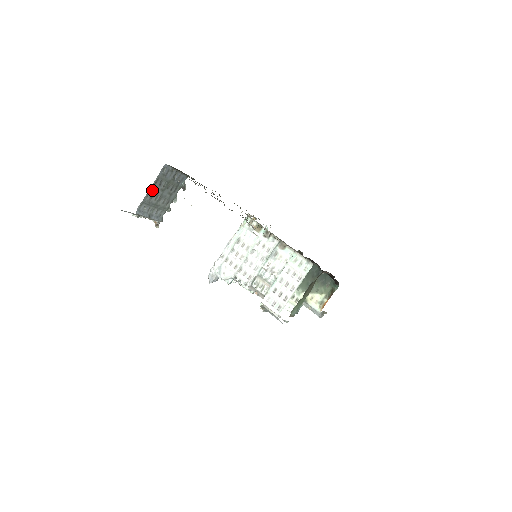
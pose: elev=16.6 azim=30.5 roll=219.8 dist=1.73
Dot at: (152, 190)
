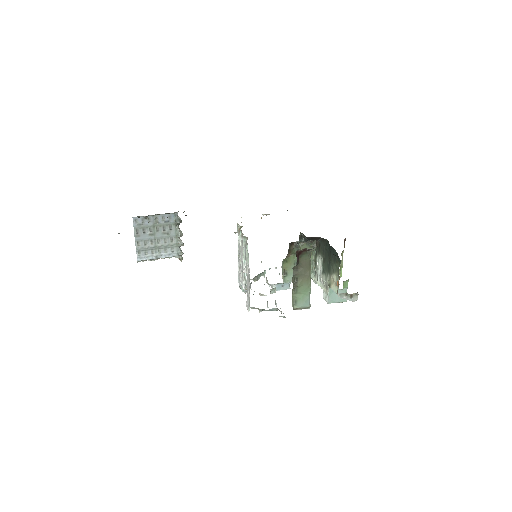
Dot at: (140, 239)
